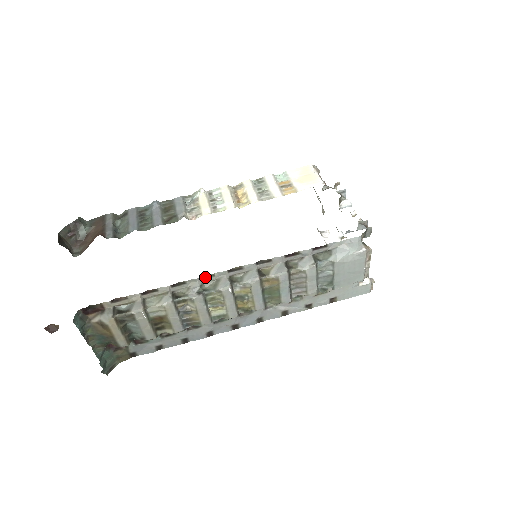
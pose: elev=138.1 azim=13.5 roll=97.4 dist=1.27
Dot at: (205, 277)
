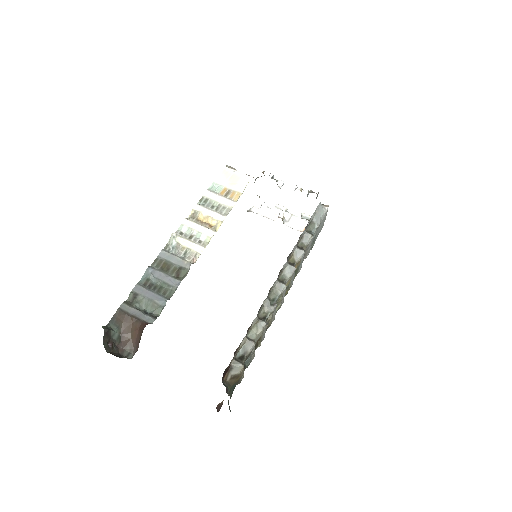
Dot at: (269, 292)
